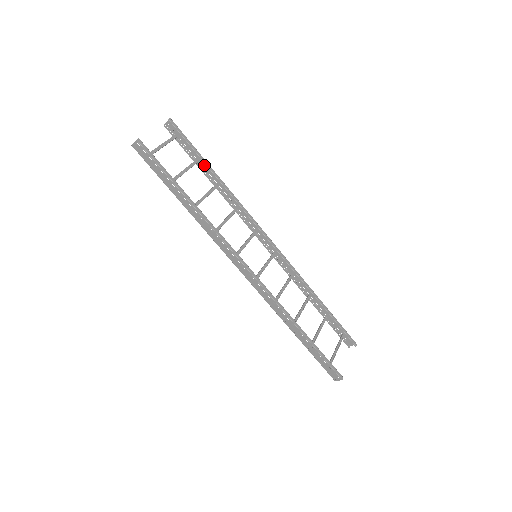
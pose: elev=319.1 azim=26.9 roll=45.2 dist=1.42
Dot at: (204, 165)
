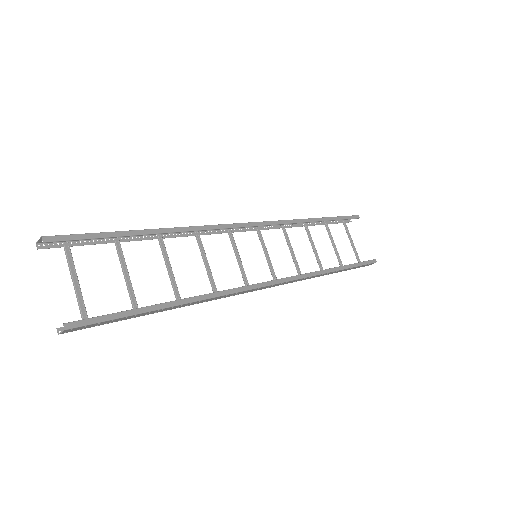
Dot at: occluded
